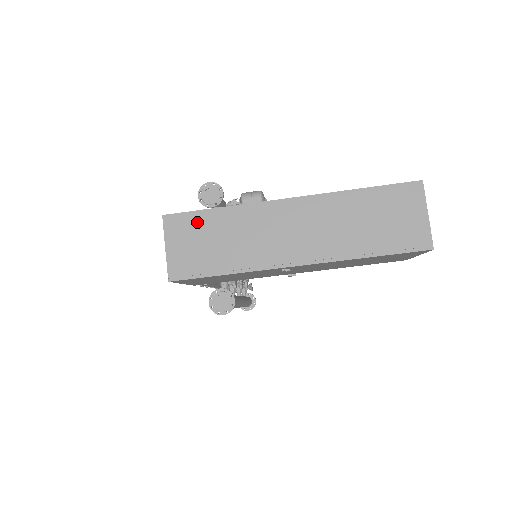
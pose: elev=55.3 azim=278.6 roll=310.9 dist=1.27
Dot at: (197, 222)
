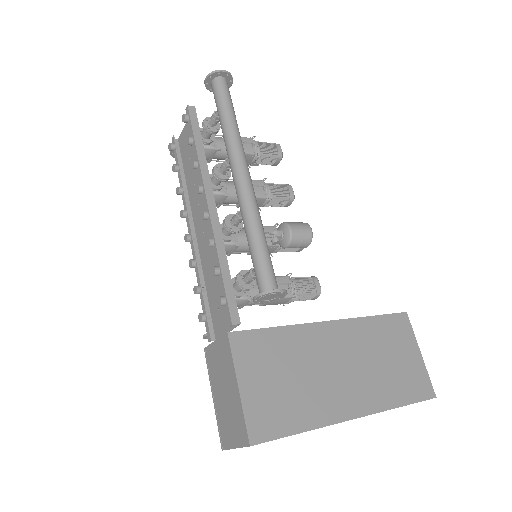
Dot at: occluded
